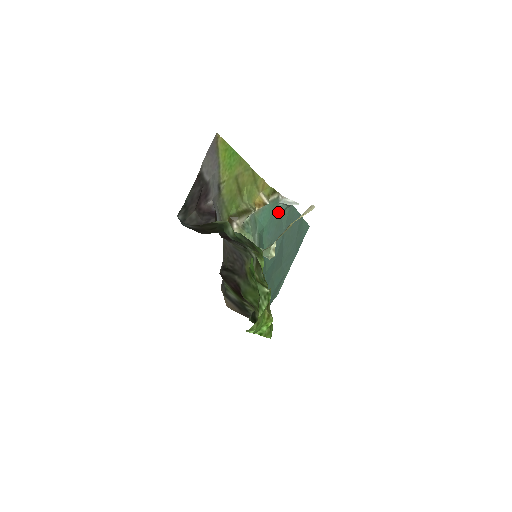
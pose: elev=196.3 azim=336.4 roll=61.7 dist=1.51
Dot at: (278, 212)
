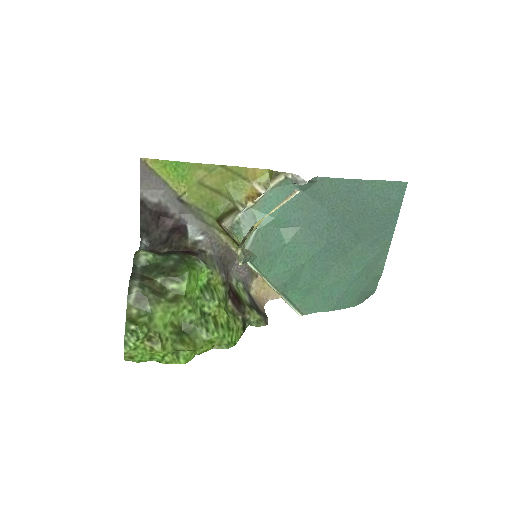
Dot at: (298, 193)
